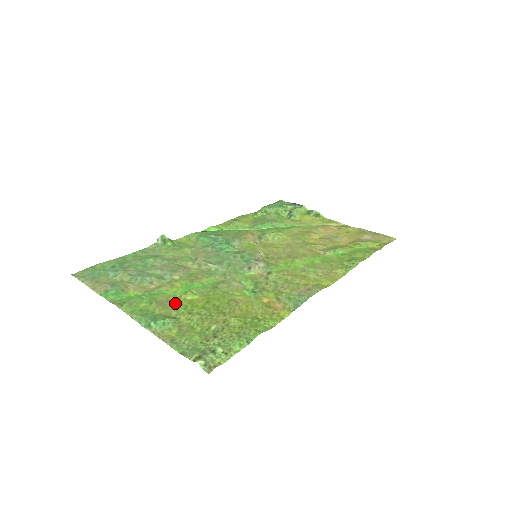
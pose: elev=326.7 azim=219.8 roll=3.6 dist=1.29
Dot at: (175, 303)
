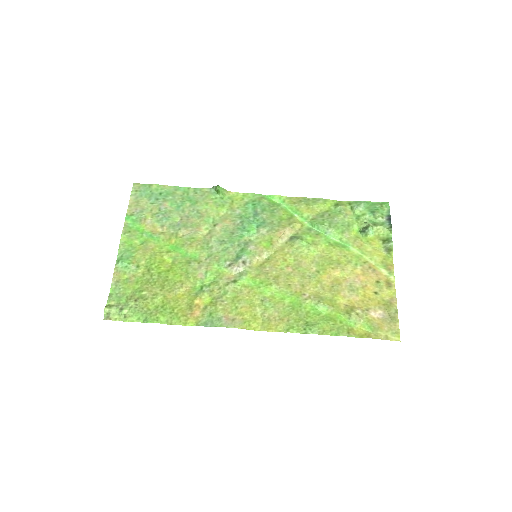
Dot at: (153, 255)
